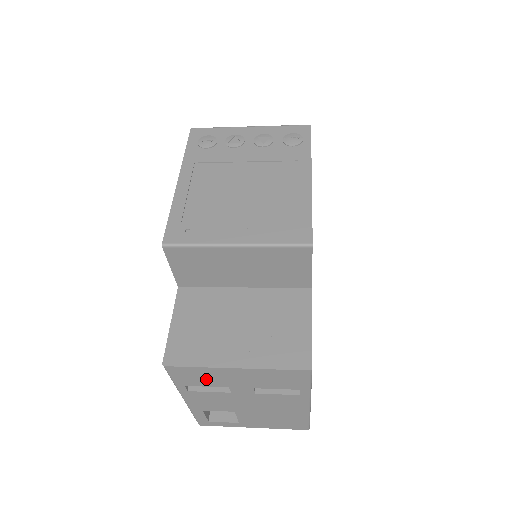
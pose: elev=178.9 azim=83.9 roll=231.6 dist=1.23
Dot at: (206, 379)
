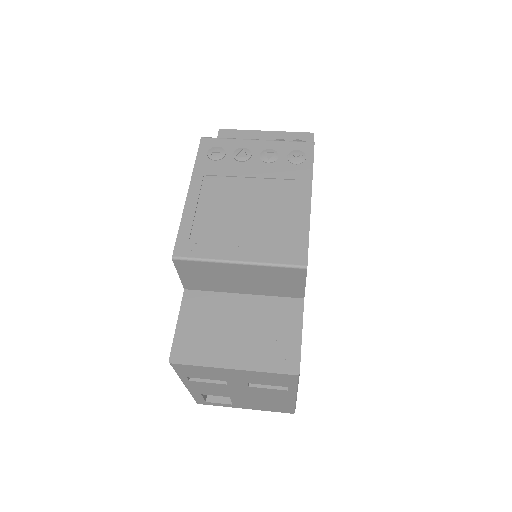
Dot at: (206, 374)
